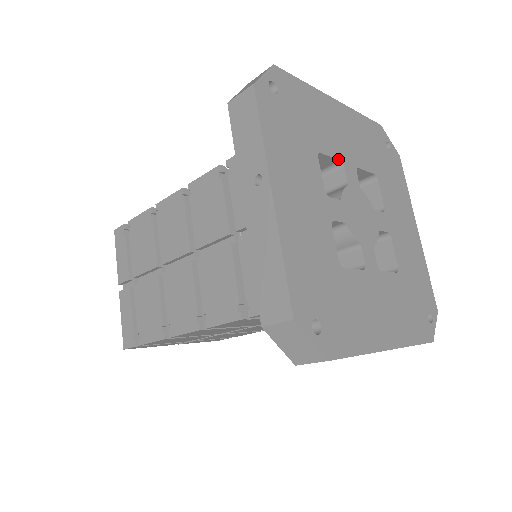
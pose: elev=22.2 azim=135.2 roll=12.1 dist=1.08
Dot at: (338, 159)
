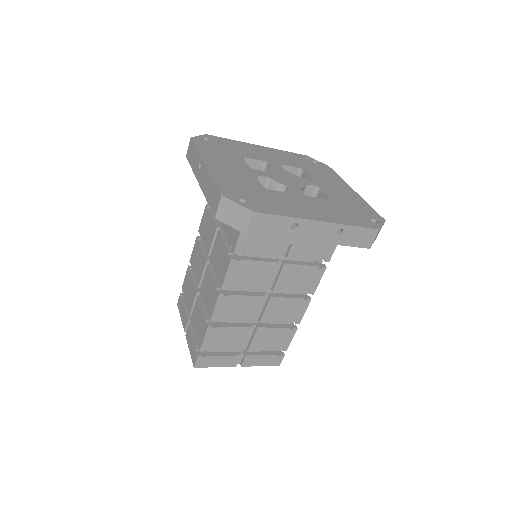
Dot at: (262, 160)
